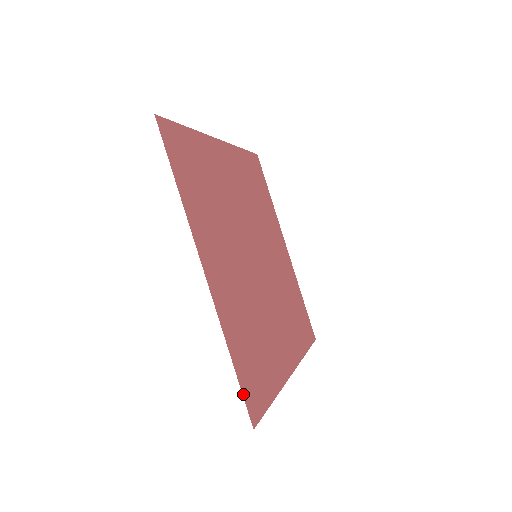
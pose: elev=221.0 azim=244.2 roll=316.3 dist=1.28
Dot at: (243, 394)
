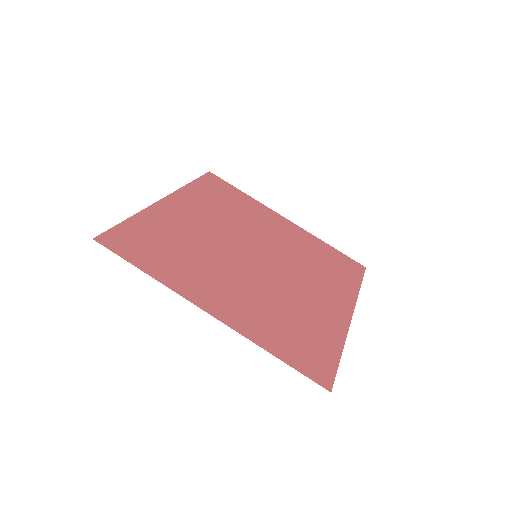
Dot at: (304, 374)
